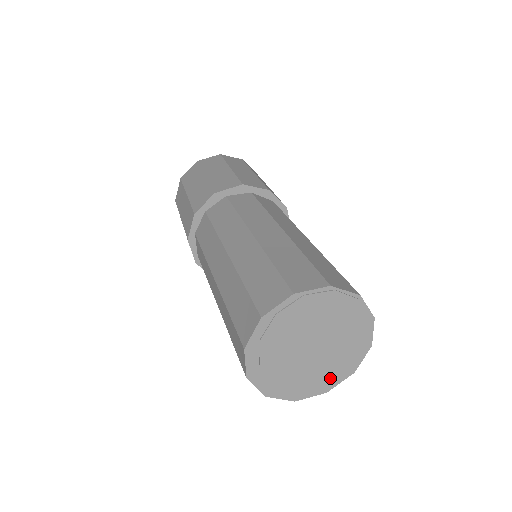
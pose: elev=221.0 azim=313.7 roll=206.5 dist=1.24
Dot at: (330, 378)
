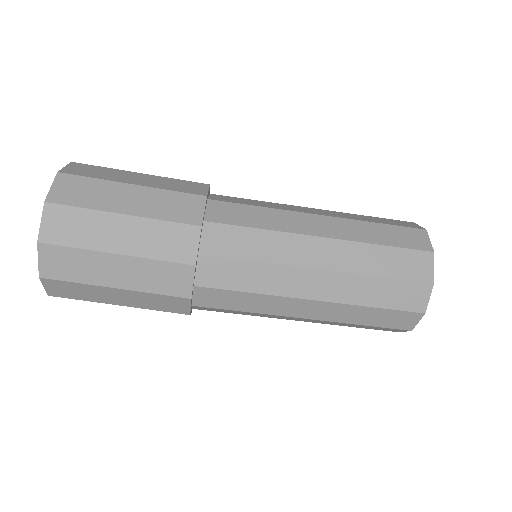
Dot at: occluded
